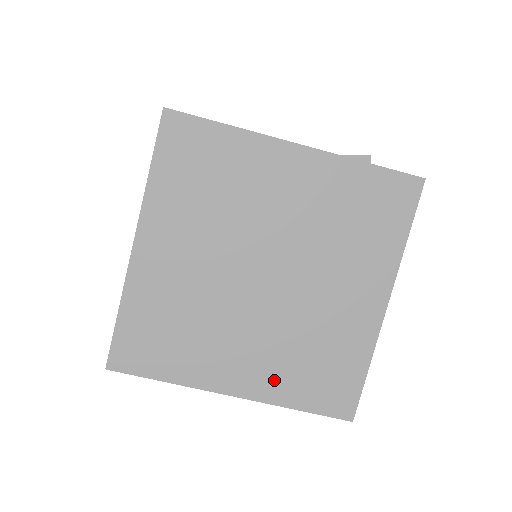
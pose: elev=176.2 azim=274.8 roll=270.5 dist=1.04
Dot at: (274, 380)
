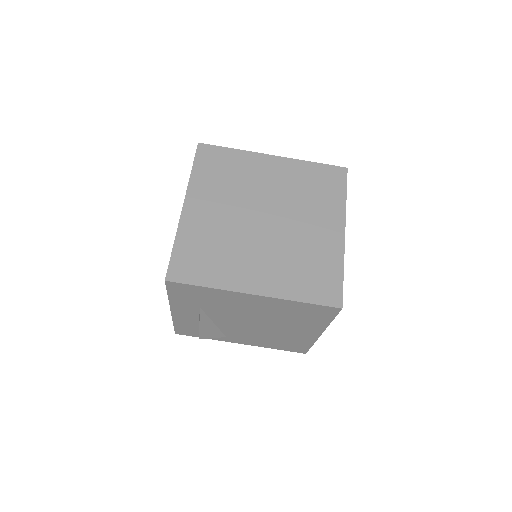
Dot at: (281, 282)
